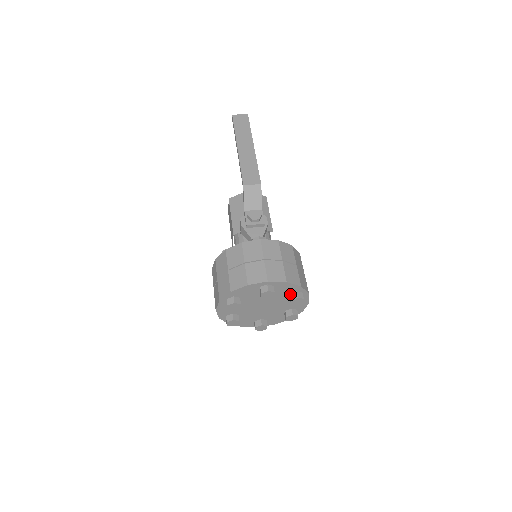
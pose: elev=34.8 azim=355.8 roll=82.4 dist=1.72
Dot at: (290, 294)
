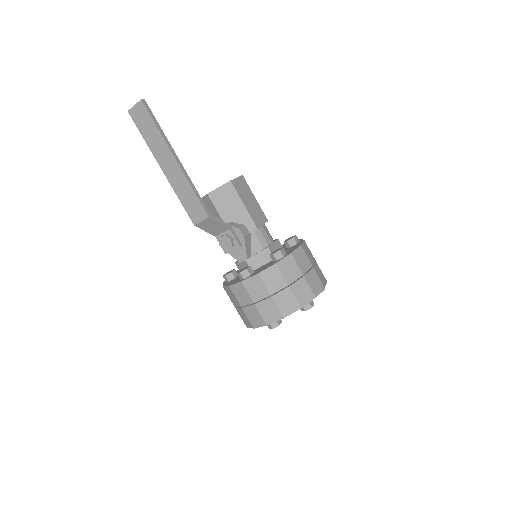
Dot at: occluded
